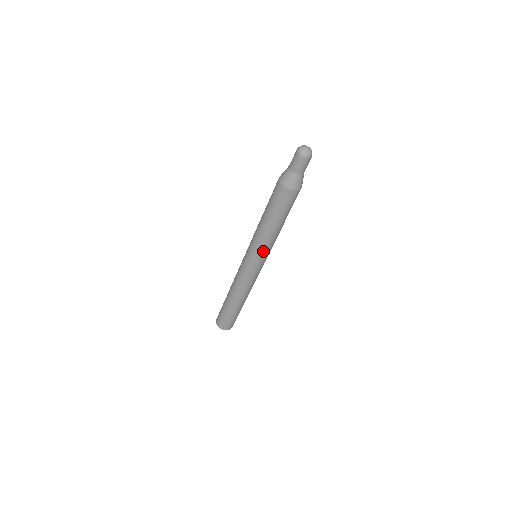
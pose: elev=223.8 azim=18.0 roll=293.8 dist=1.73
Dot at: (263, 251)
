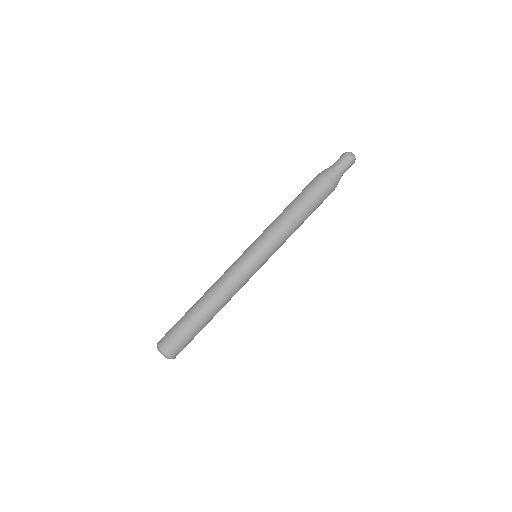
Dot at: (264, 235)
